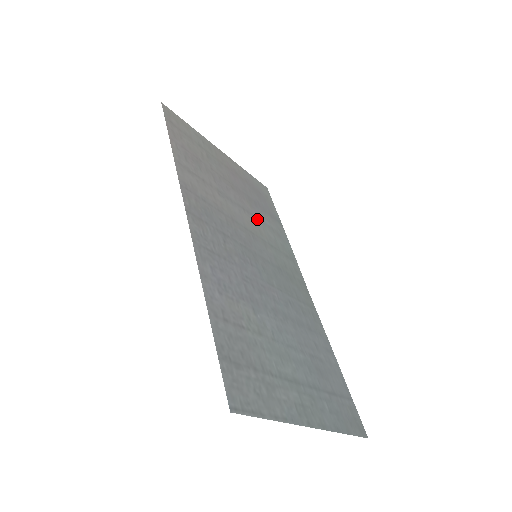
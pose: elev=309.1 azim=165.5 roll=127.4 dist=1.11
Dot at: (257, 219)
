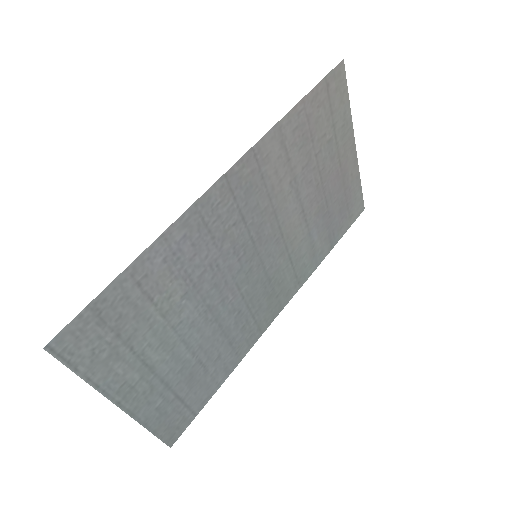
Dot at: (307, 228)
